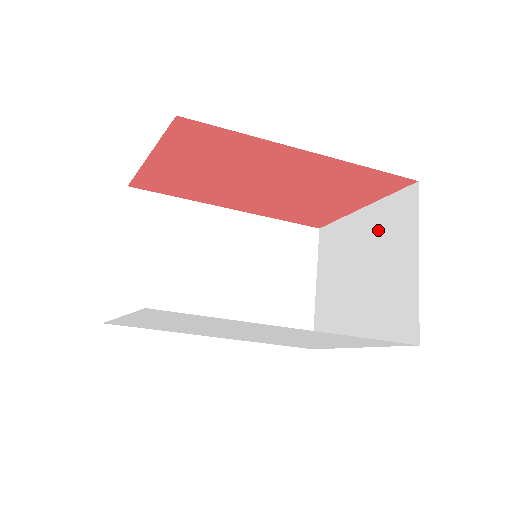
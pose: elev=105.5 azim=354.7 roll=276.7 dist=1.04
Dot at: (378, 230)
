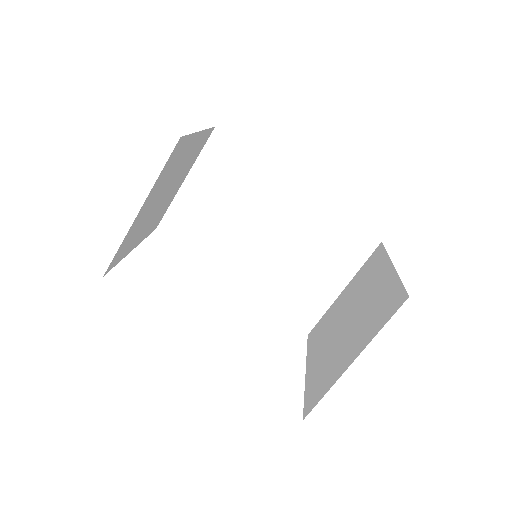
Dot at: (375, 300)
